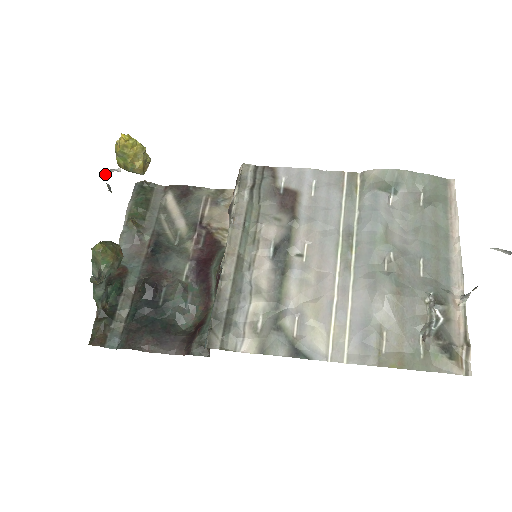
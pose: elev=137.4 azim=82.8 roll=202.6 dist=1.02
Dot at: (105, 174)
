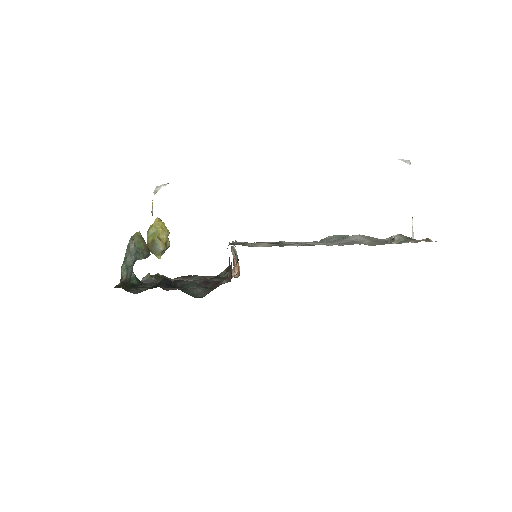
Dot at: (156, 192)
